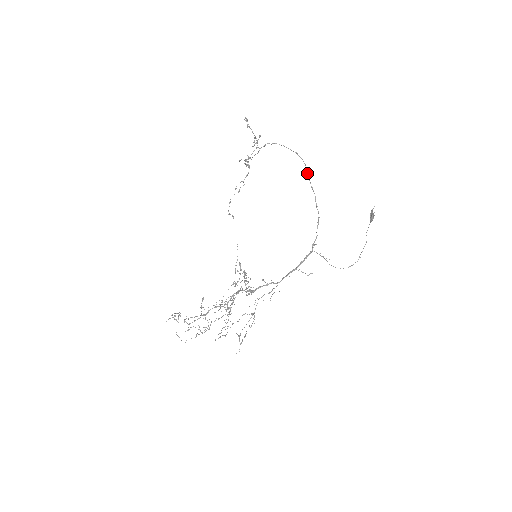
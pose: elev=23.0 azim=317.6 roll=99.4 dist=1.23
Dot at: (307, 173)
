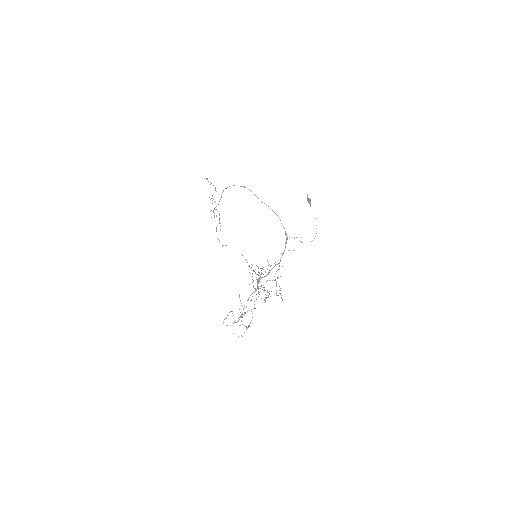
Dot at: occluded
